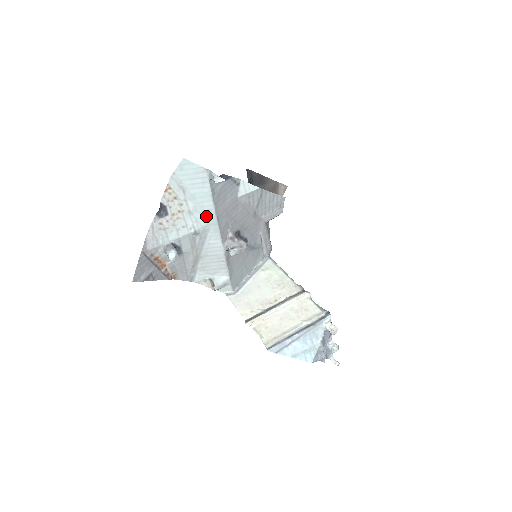
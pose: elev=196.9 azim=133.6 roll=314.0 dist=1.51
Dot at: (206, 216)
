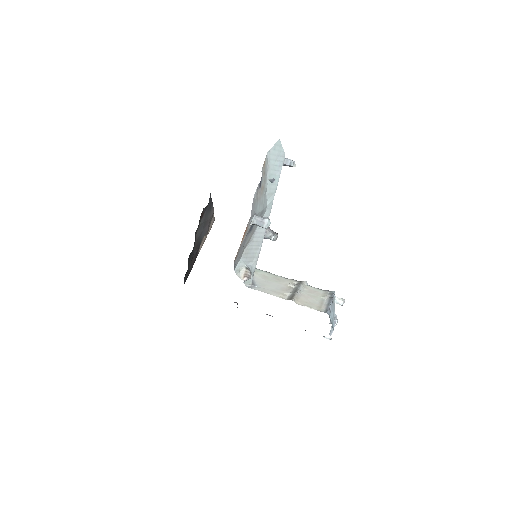
Dot at: (268, 199)
